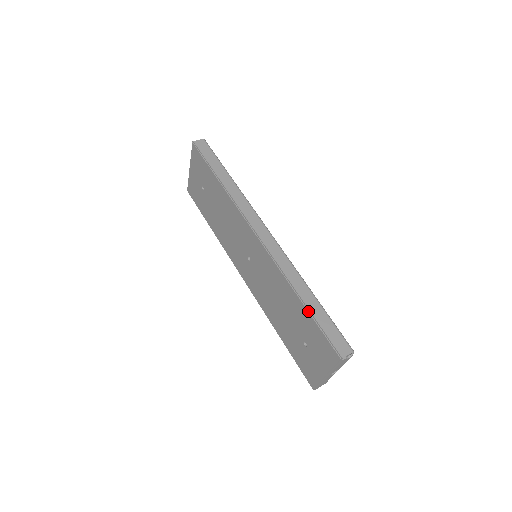
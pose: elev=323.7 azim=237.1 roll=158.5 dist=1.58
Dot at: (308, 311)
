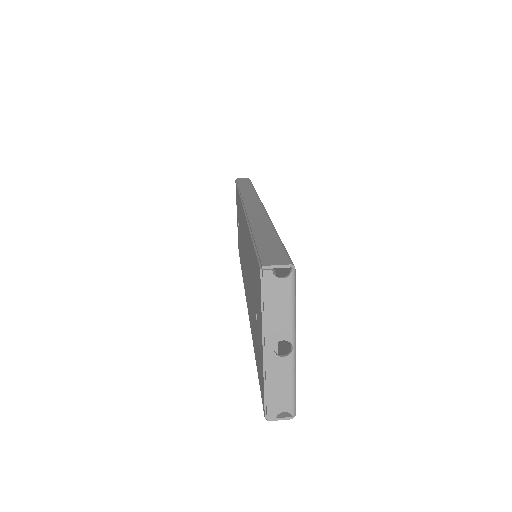
Dot at: (252, 238)
